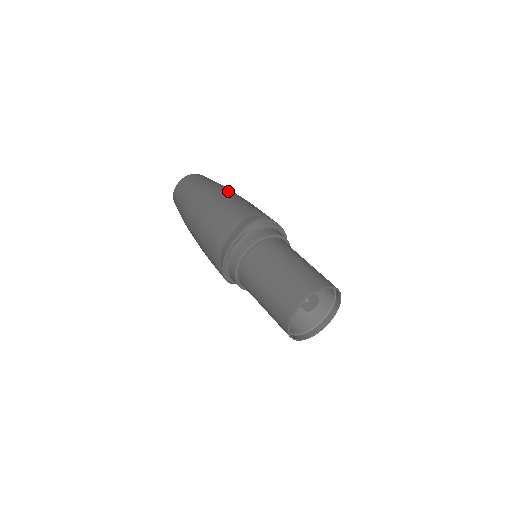
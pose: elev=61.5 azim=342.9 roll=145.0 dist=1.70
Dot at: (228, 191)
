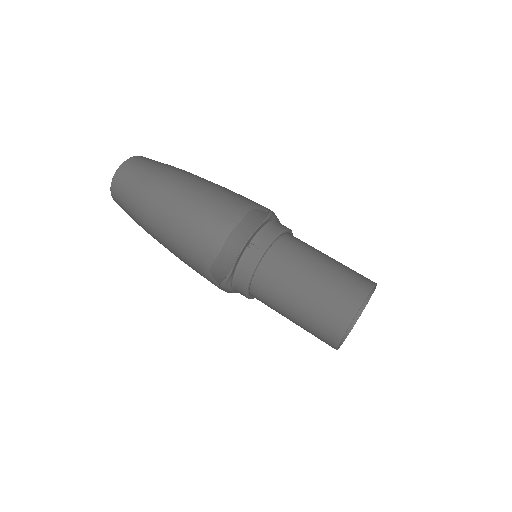
Dot at: occluded
